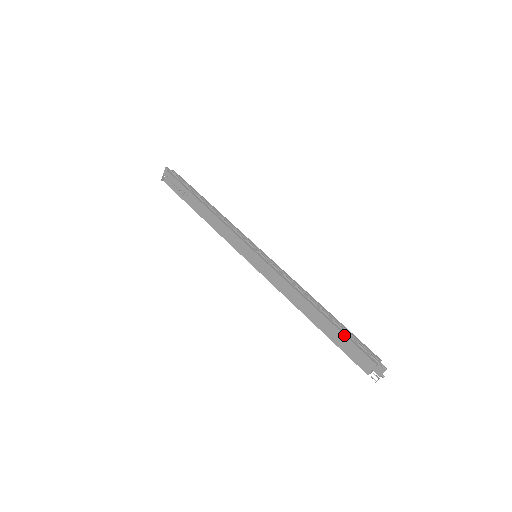
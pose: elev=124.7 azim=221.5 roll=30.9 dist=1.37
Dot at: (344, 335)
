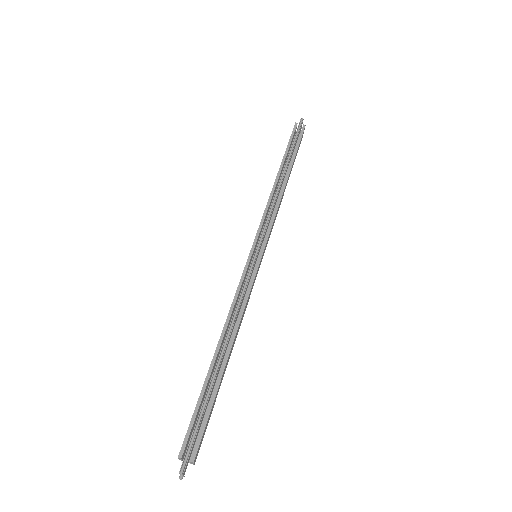
Dot at: (198, 398)
